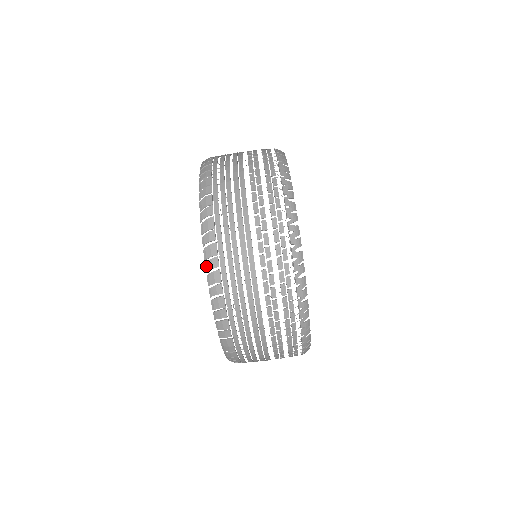
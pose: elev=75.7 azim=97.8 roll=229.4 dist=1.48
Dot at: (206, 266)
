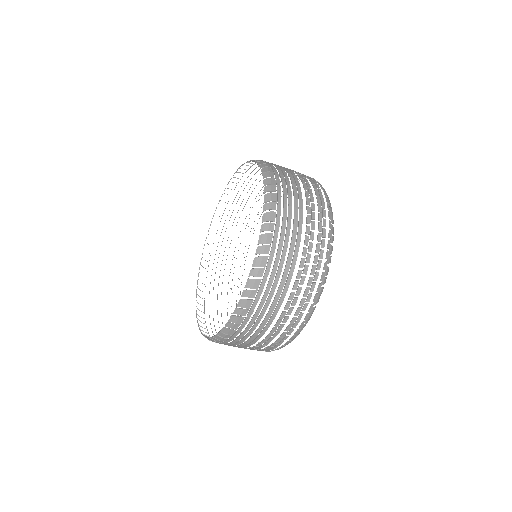
Dot at: (251, 272)
